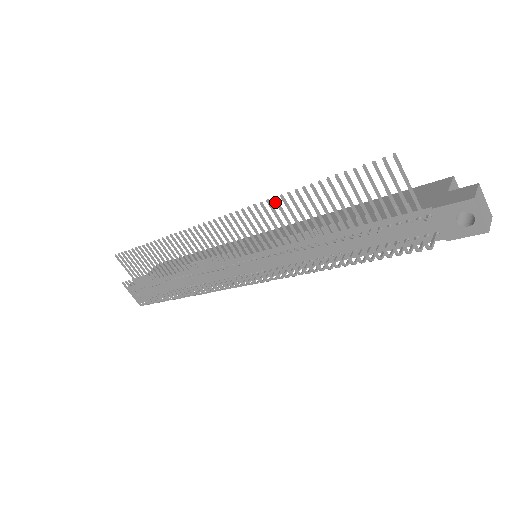
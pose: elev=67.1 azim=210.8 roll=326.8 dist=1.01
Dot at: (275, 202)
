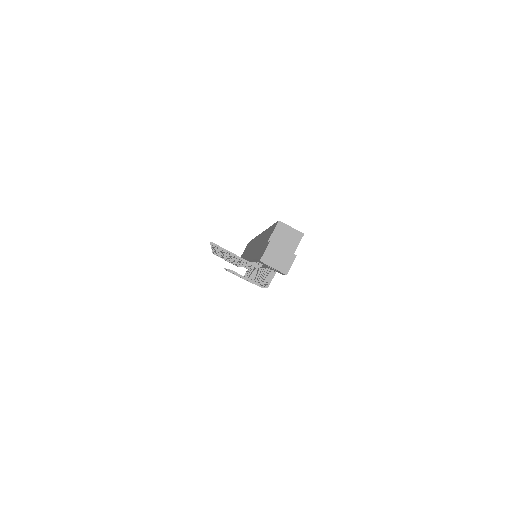
Dot at: (214, 249)
